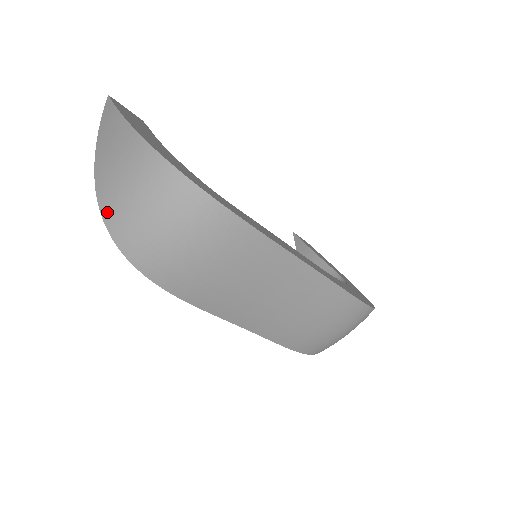
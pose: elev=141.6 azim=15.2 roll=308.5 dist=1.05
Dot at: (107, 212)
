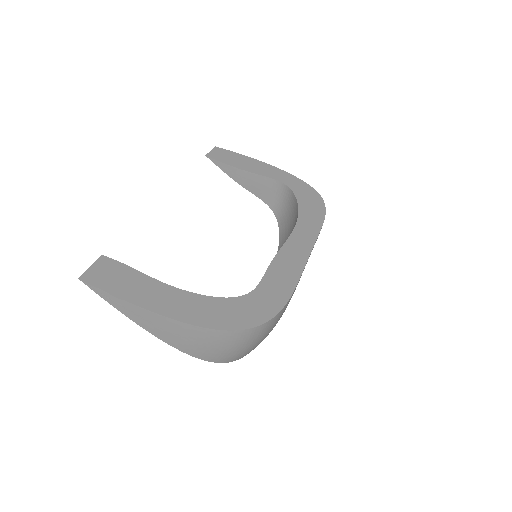
Dot at: (213, 360)
